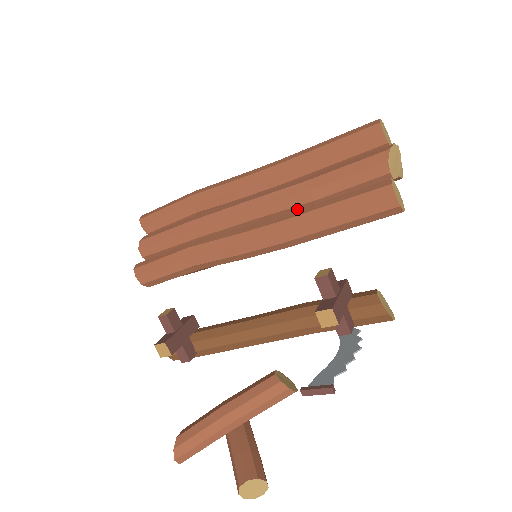
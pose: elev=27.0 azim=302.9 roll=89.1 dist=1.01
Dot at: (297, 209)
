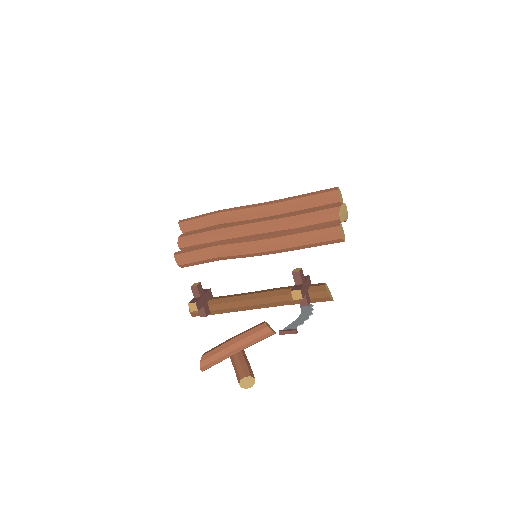
Dot at: (285, 231)
